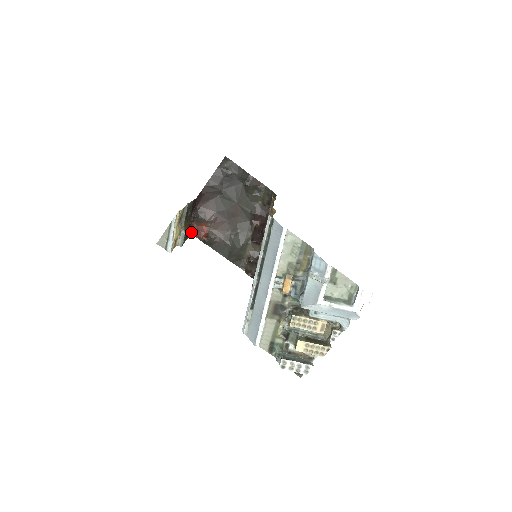
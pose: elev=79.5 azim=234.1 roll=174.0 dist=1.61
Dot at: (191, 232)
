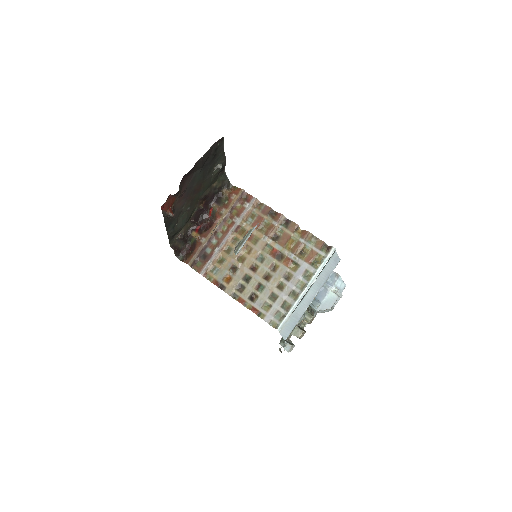
Dot at: (163, 205)
